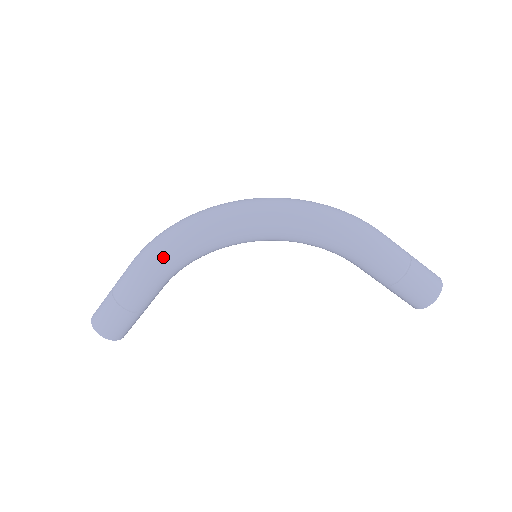
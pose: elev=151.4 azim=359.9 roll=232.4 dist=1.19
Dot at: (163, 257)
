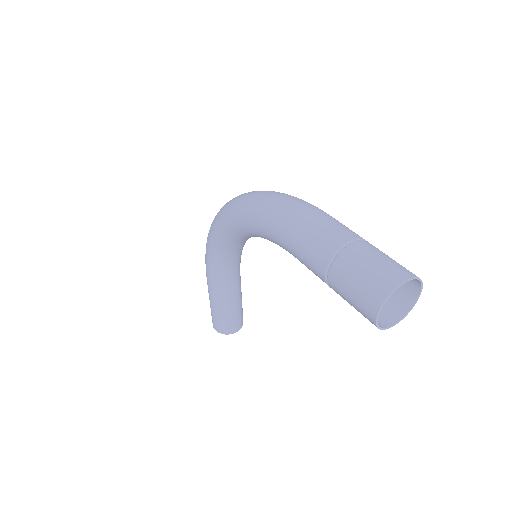
Dot at: (206, 259)
